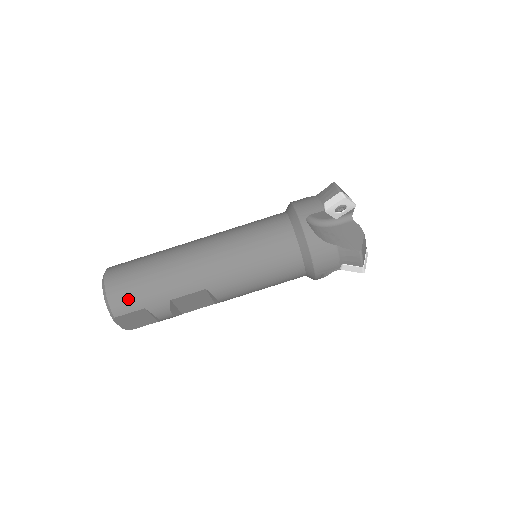
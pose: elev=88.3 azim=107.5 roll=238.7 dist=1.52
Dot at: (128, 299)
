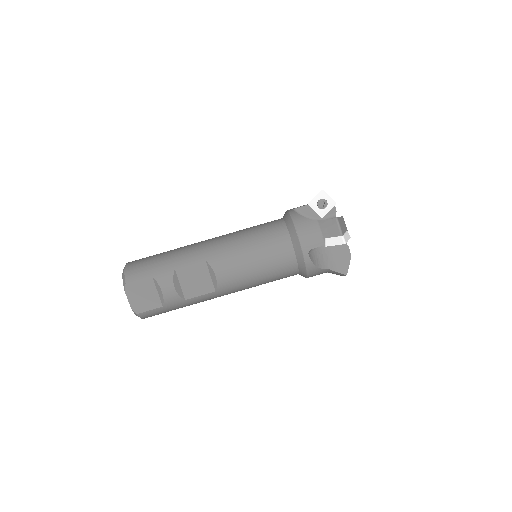
Dot at: (141, 268)
